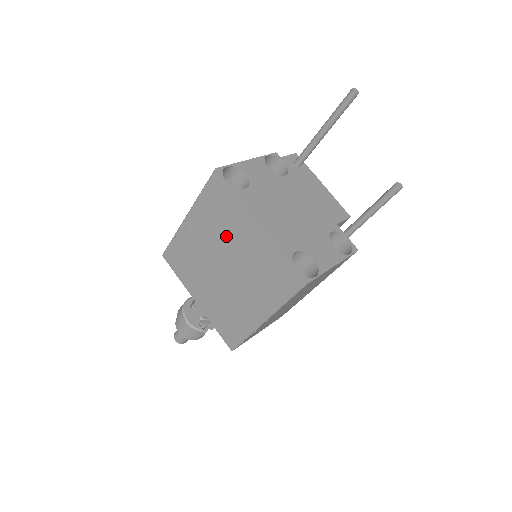
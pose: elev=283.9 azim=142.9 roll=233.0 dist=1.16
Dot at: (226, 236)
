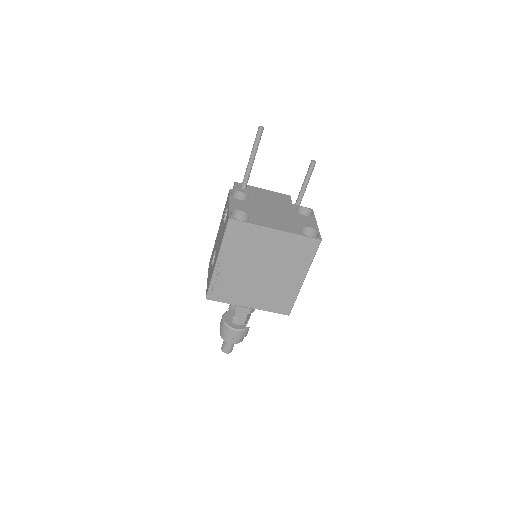
Dot at: (255, 251)
